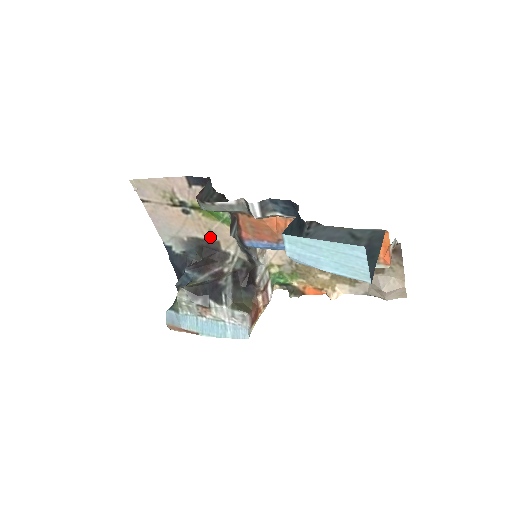
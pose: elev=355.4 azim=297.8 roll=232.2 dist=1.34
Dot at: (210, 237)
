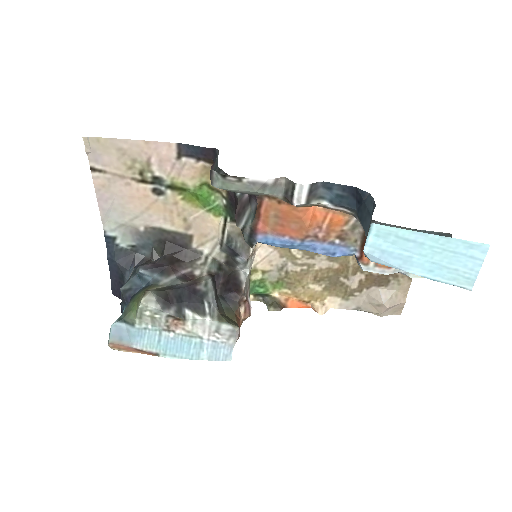
Dot at: (181, 229)
